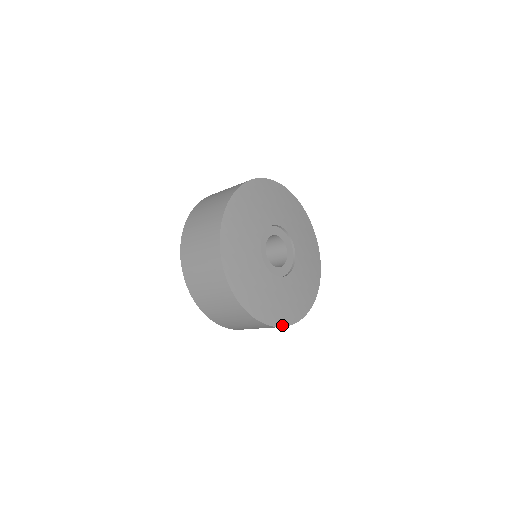
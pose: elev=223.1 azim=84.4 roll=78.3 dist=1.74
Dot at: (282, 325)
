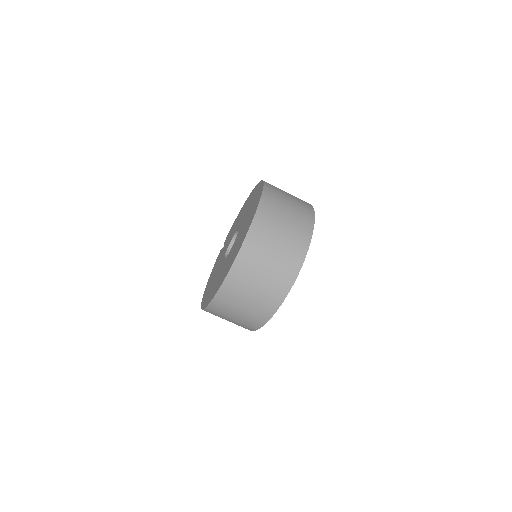
Dot at: occluded
